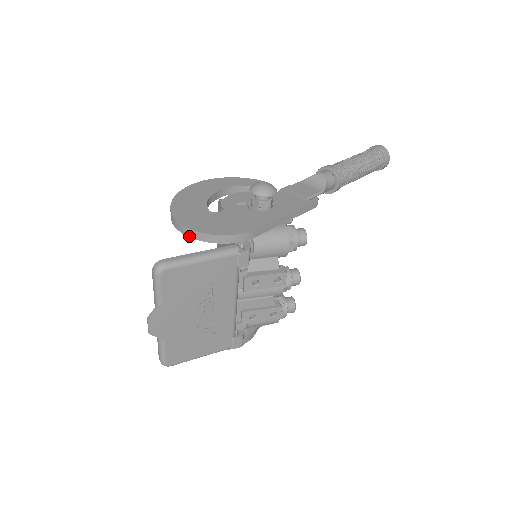
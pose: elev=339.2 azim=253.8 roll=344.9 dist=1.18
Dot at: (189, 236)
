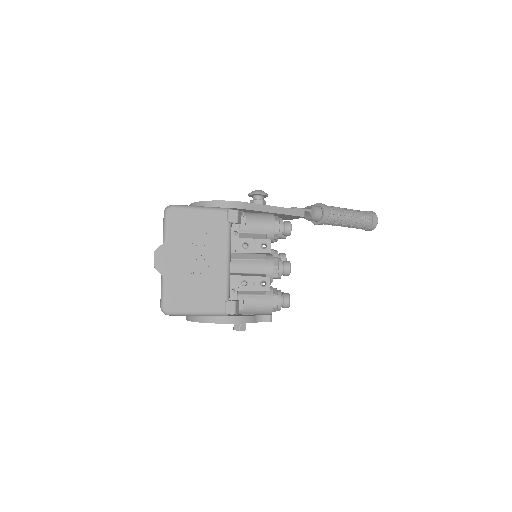
Dot at: occluded
